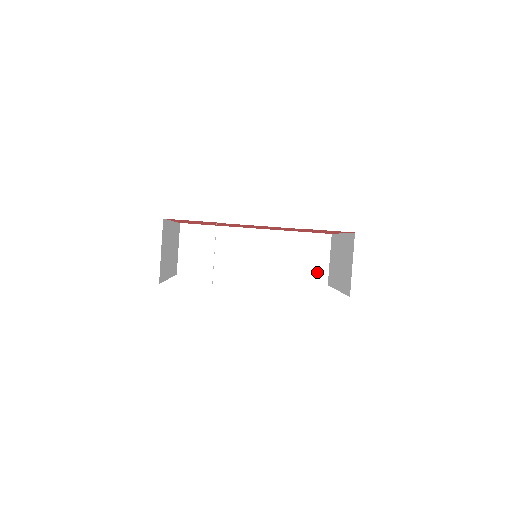
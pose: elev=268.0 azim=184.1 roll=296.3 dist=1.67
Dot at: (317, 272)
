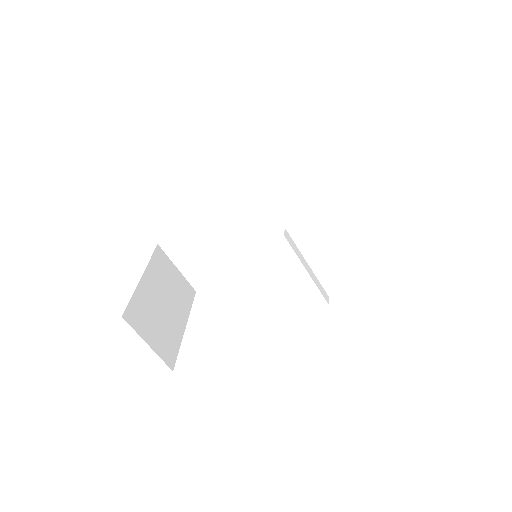
Dot at: (344, 200)
